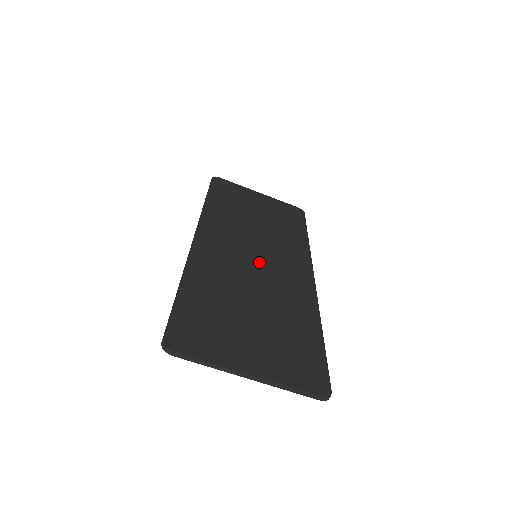
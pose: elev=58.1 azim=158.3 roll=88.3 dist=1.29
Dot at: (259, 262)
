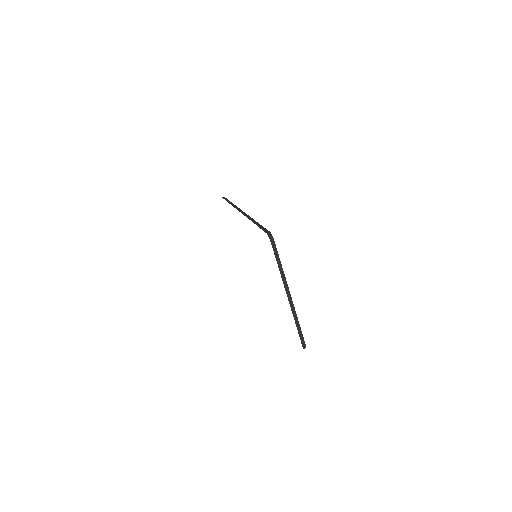
Dot at: occluded
